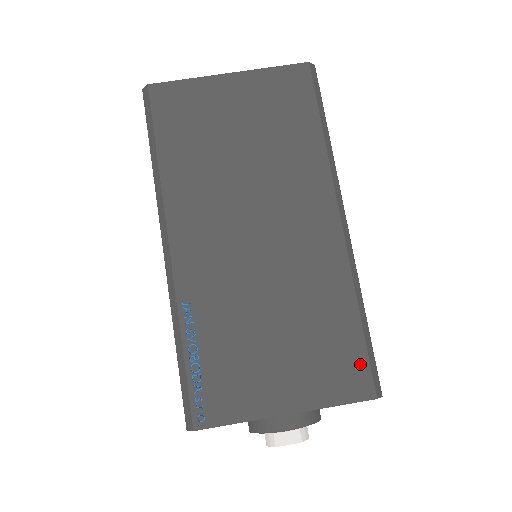
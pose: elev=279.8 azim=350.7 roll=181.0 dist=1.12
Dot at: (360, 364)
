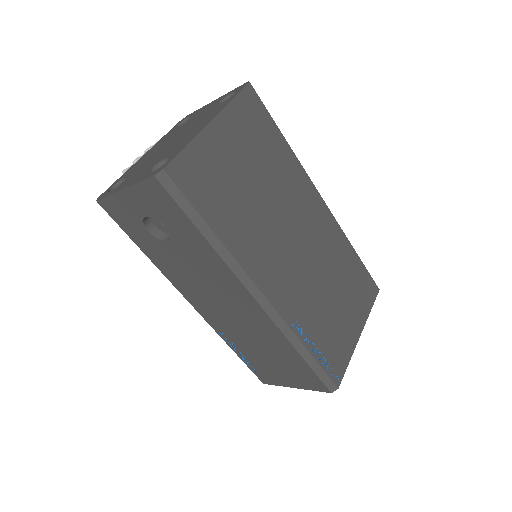
Dot at: (368, 279)
